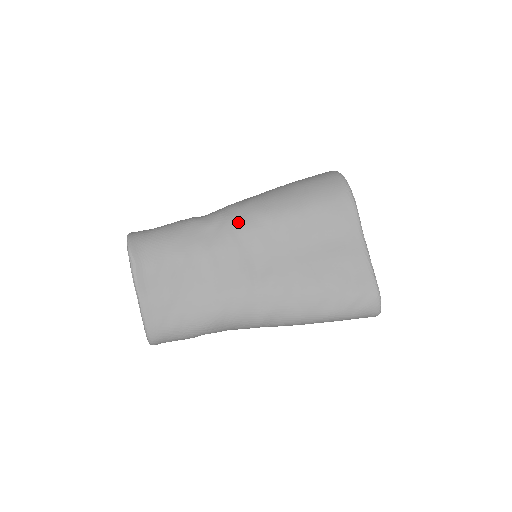
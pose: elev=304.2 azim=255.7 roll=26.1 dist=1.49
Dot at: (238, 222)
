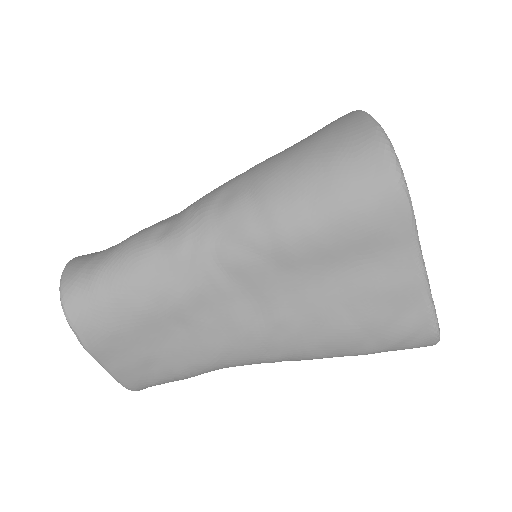
Dot at: (218, 250)
